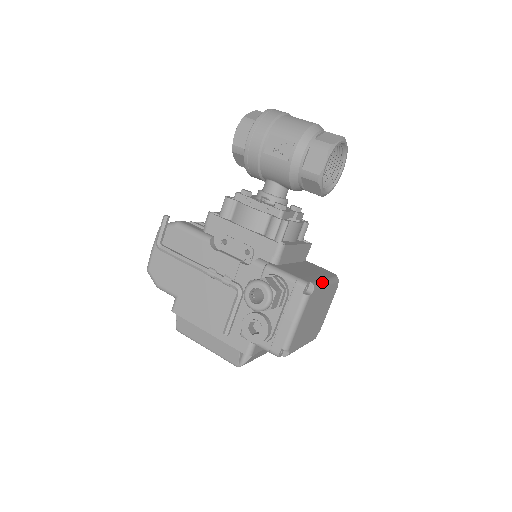
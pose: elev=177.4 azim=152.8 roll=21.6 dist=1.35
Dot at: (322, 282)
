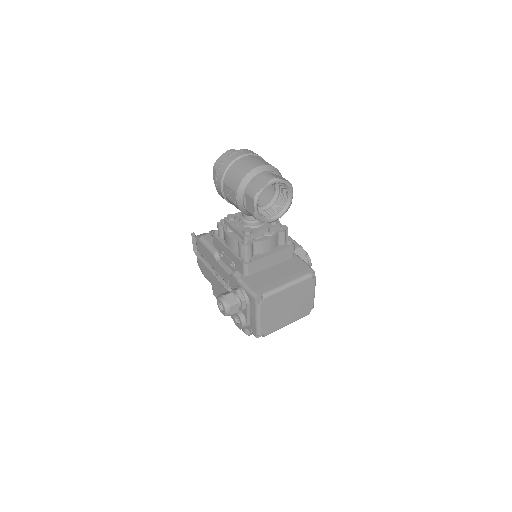
Dot at: (279, 288)
